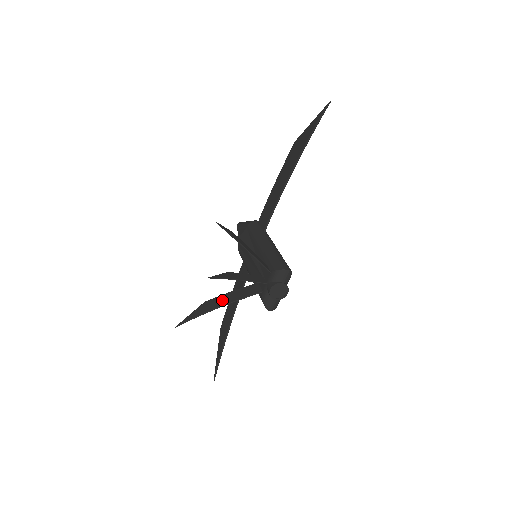
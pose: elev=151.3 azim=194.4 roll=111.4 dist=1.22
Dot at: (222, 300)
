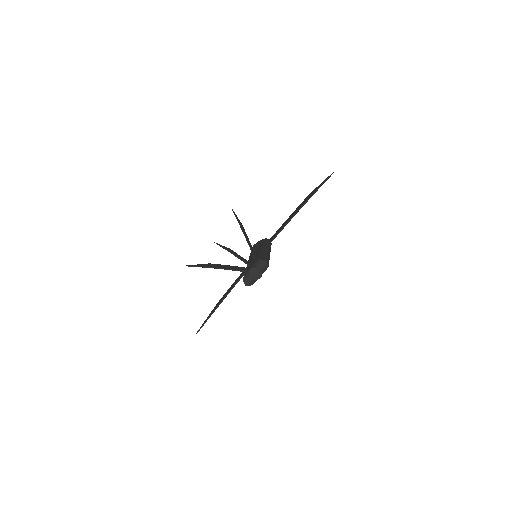
Dot at: (220, 266)
